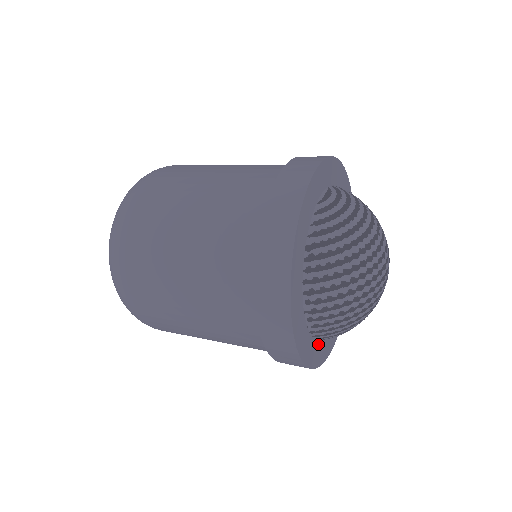
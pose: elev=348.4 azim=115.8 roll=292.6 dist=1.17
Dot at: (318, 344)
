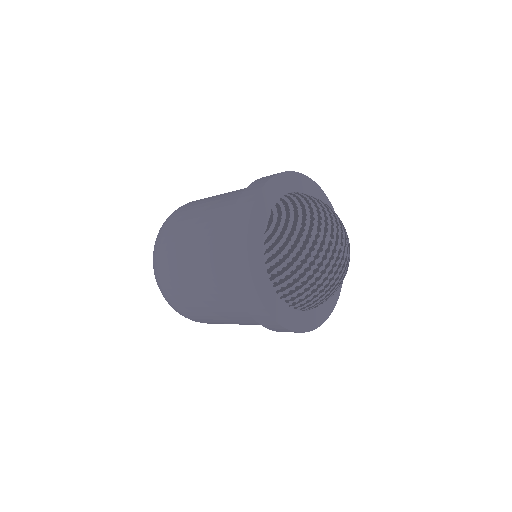
Dot at: (318, 308)
